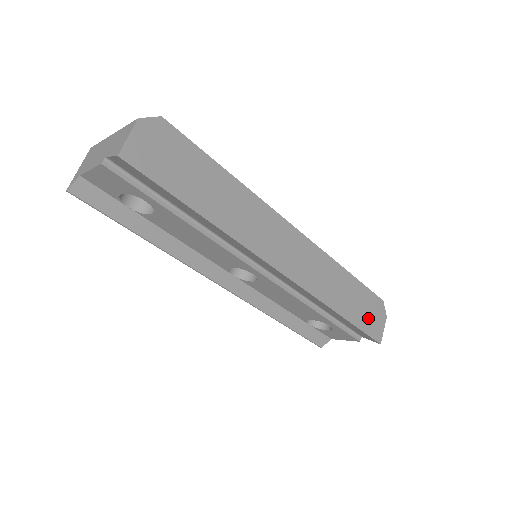
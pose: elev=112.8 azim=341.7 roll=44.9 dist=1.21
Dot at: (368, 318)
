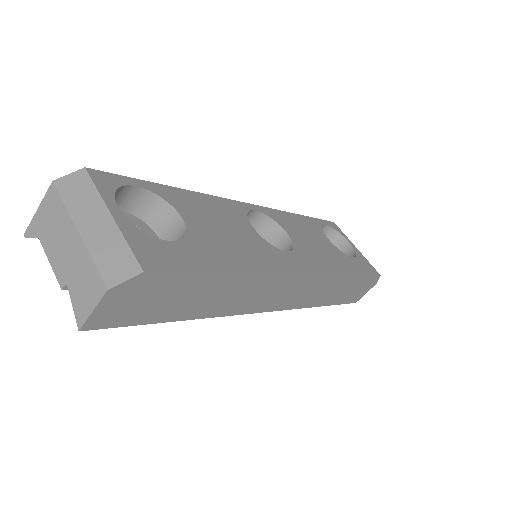
Dot at: (354, 294)
